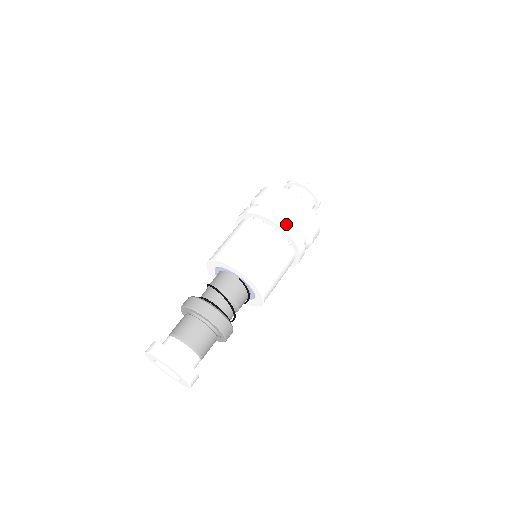
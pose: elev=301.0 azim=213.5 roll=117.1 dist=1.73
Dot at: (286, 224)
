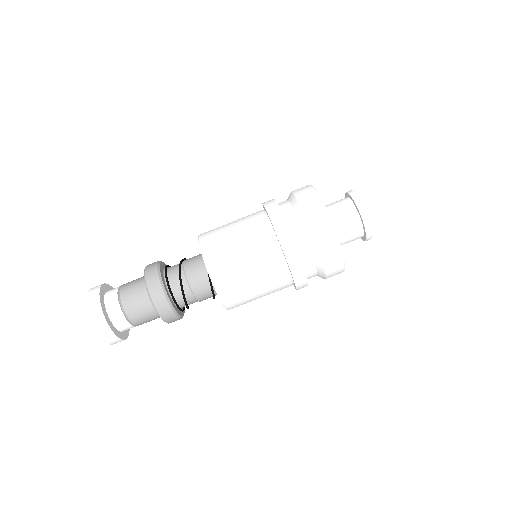
Dot at: (281, 222)
